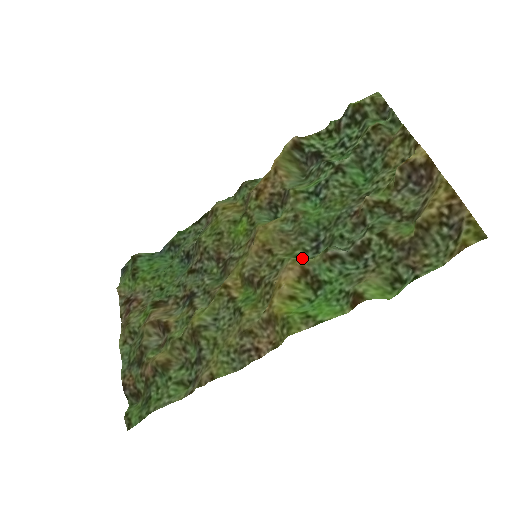
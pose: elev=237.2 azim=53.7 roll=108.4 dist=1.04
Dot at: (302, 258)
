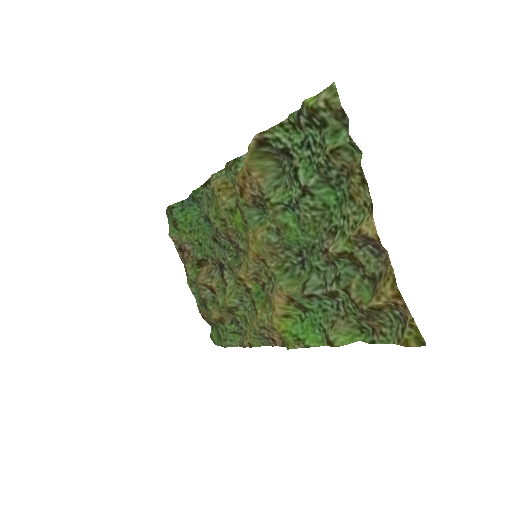
Dot at: (291, 273)
